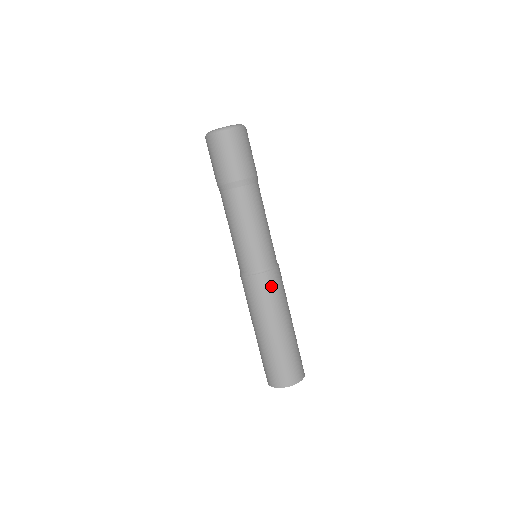
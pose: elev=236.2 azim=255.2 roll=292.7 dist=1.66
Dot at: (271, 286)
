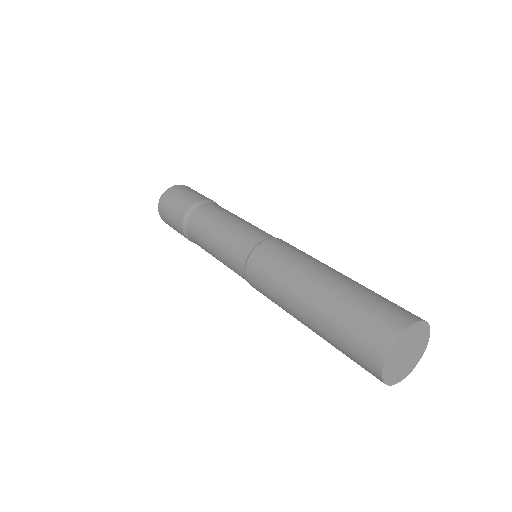
Dot at: (280, 248)
